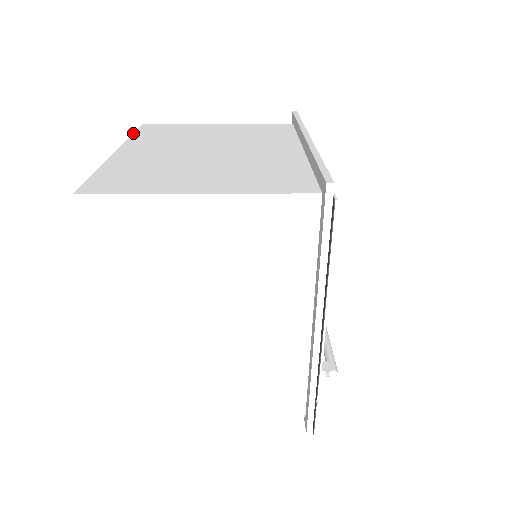
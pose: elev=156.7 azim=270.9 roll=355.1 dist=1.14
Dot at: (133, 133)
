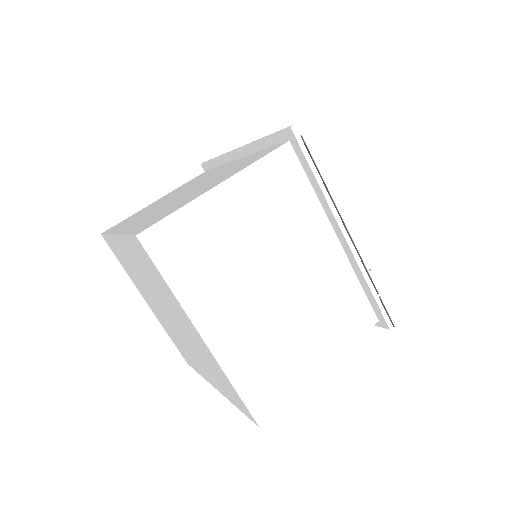
Dot at: (105, 234)
